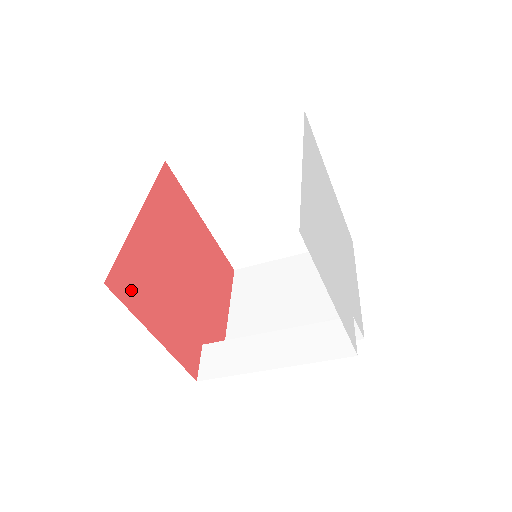
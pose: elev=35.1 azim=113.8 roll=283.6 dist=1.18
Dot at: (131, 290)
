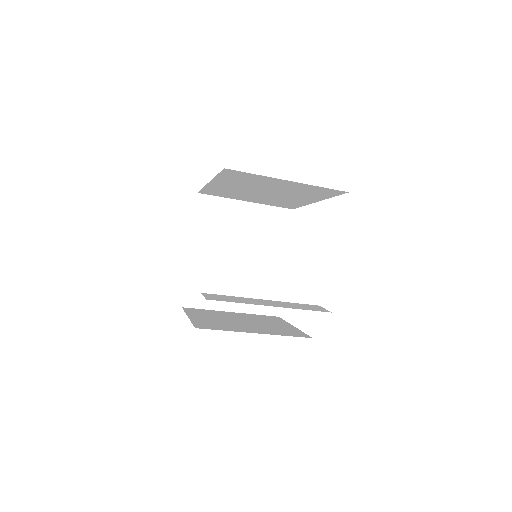
Dot at: occluded
